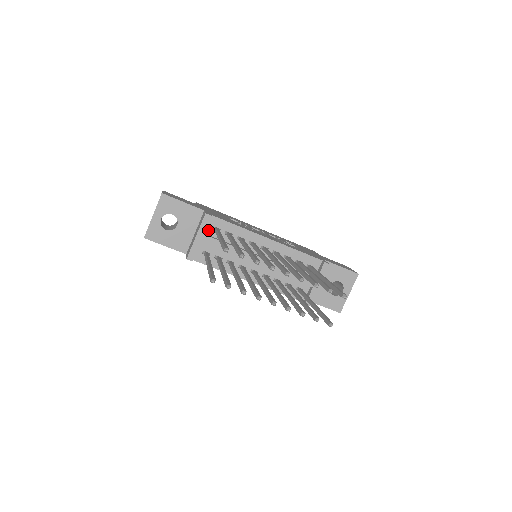
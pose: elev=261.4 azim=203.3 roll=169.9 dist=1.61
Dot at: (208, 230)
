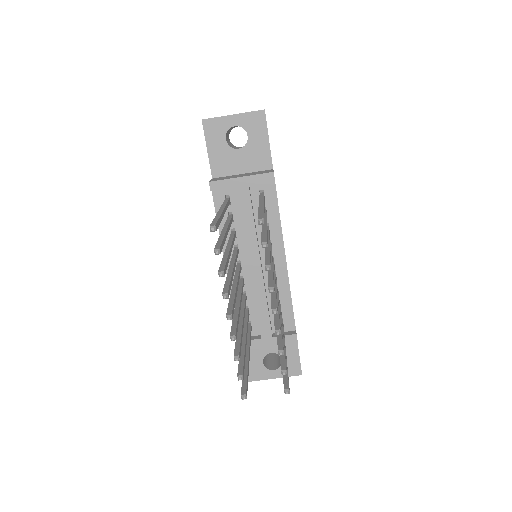
Dot at: (256, 186)
